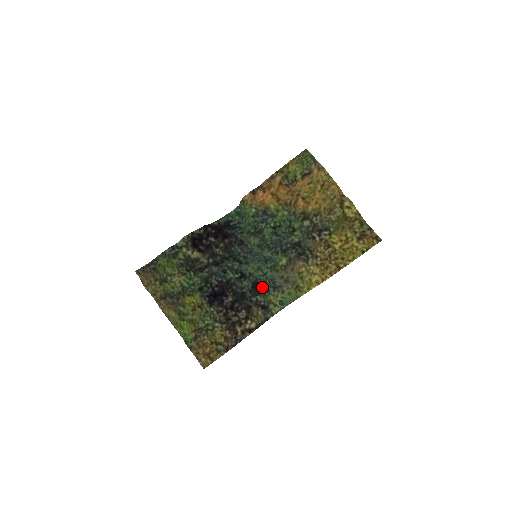
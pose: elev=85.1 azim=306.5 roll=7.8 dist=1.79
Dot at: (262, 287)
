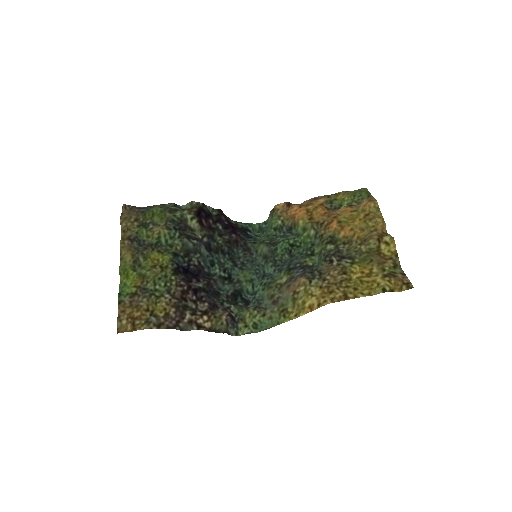
Dot at: (243, 302)
